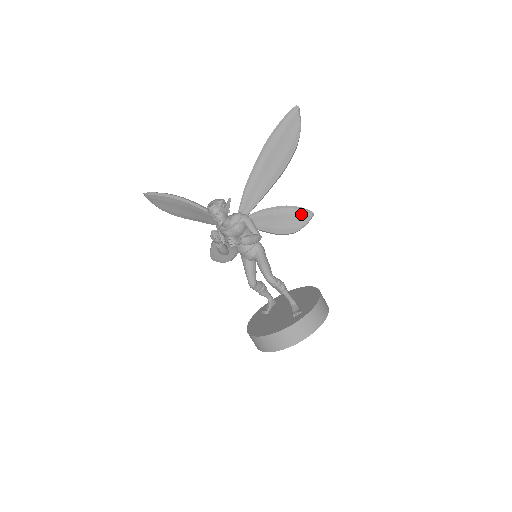
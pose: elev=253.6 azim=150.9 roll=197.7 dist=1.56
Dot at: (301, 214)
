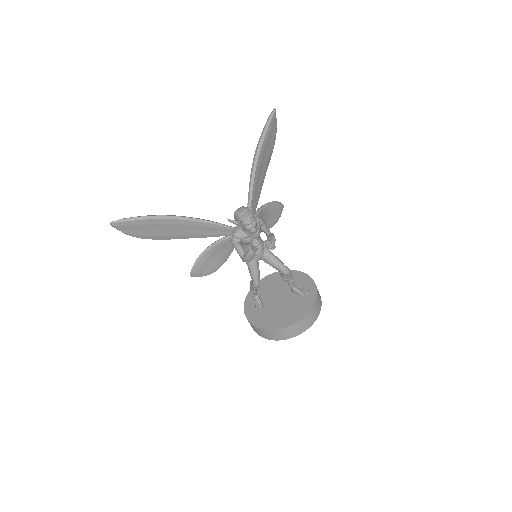
Dot at: (278, 207)
